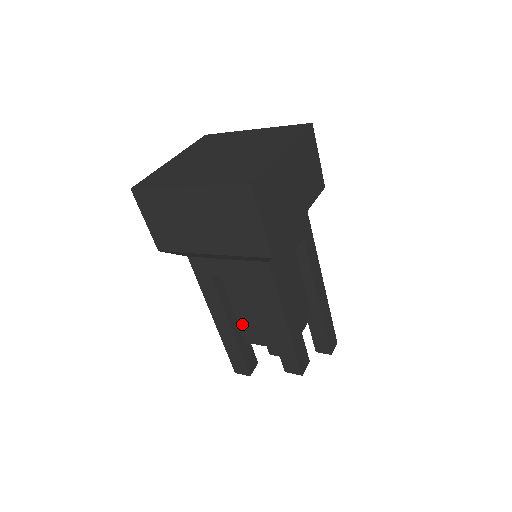
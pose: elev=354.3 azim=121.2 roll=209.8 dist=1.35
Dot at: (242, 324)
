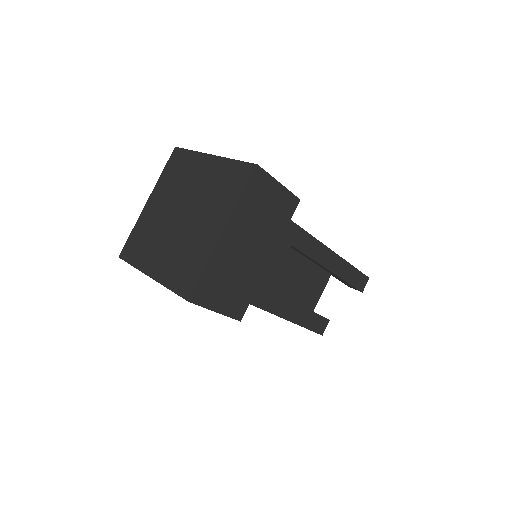
Dot at: occluded
